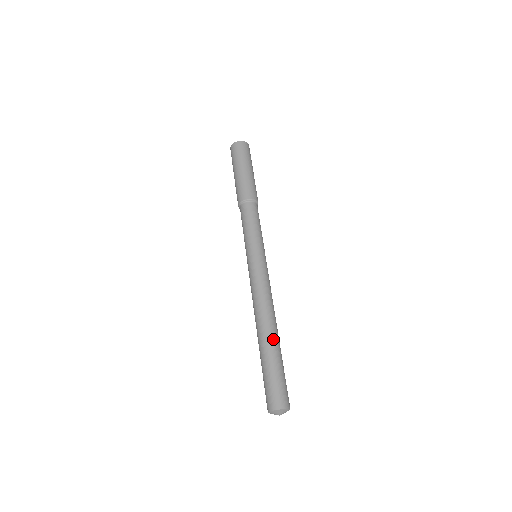
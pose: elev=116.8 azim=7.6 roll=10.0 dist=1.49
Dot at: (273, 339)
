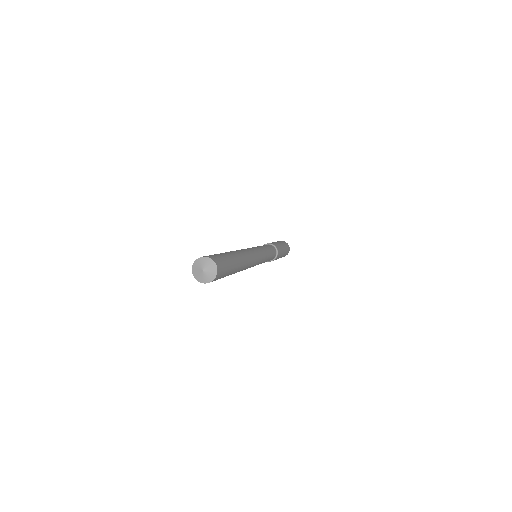
Dot at: (232, 252)
